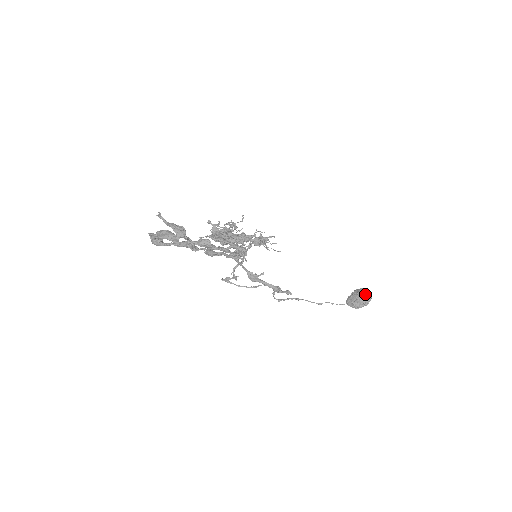
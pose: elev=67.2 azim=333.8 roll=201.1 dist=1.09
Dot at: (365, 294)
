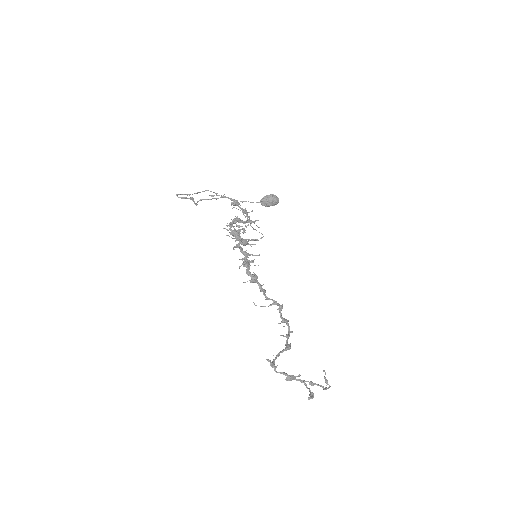
Dot at: (276, 203)
